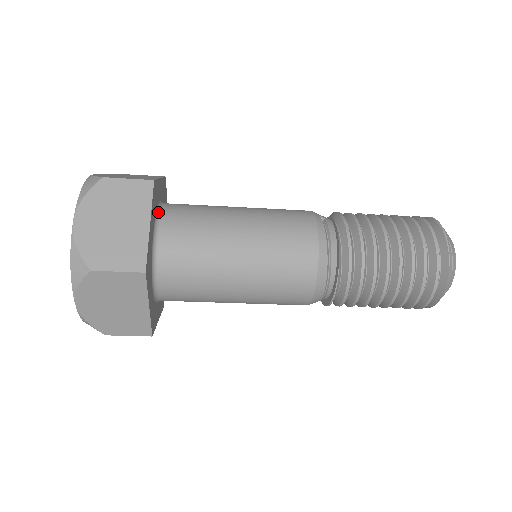
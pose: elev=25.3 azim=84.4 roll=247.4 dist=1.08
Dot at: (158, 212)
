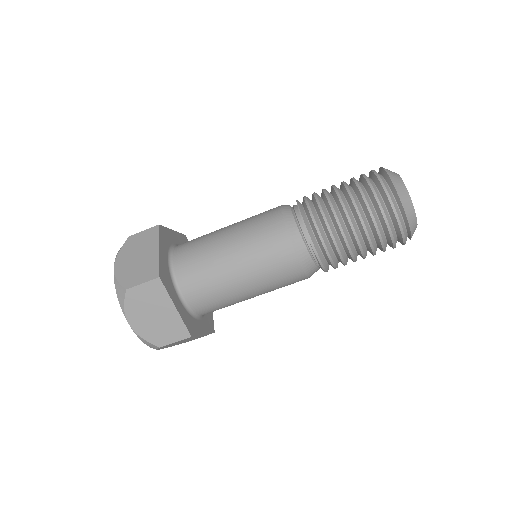
Dot at: occluded
